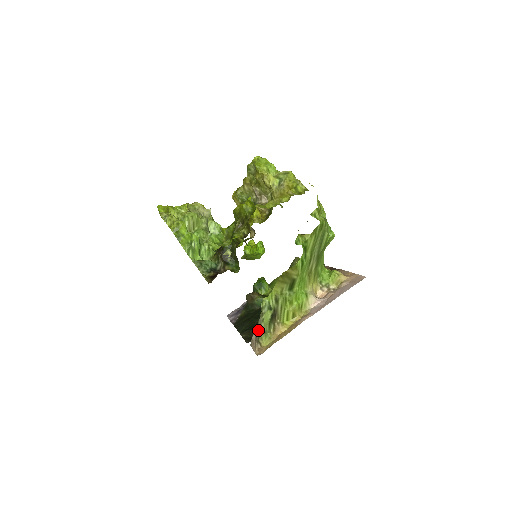
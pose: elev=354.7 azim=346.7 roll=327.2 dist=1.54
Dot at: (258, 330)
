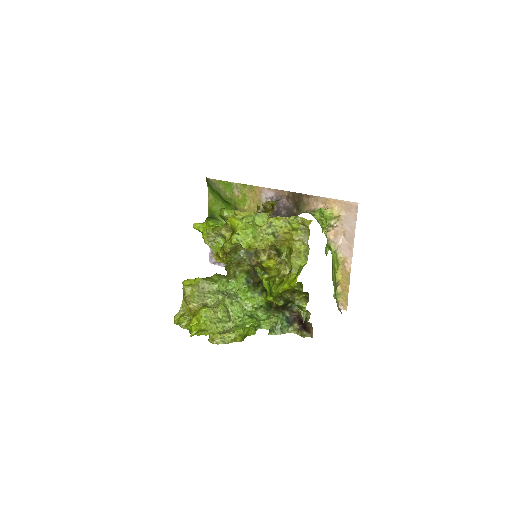
Dot at: occluded
